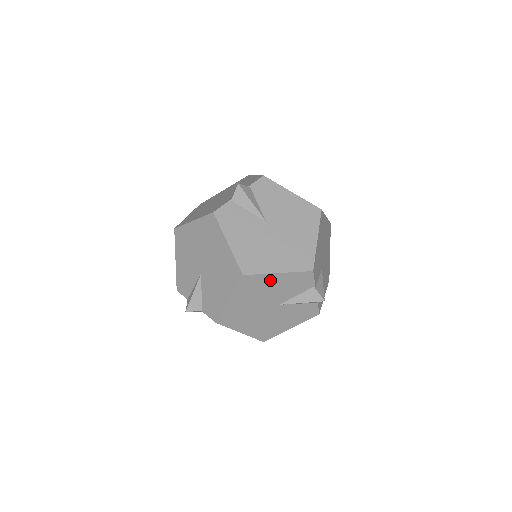
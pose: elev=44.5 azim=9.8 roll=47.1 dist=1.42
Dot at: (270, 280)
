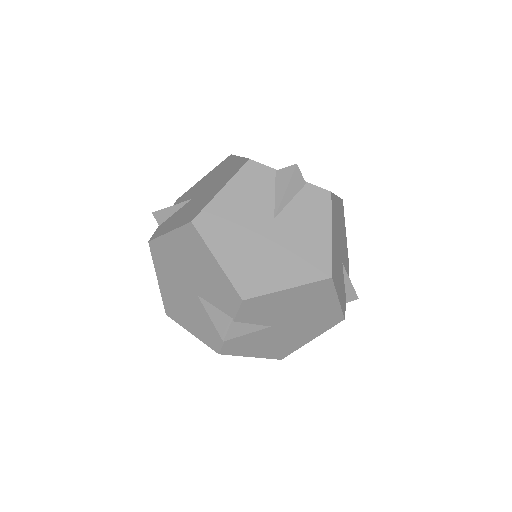
Dot at: (206, 258)
